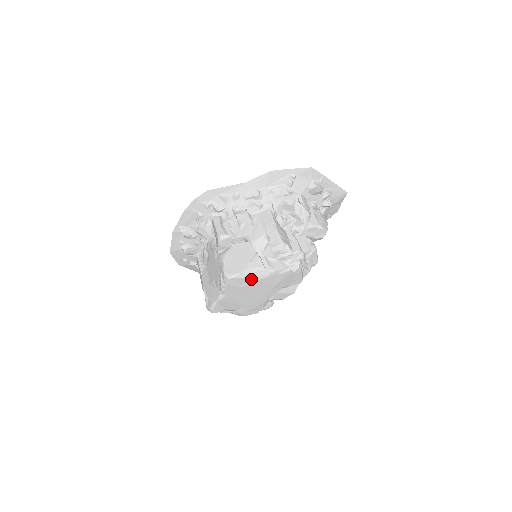
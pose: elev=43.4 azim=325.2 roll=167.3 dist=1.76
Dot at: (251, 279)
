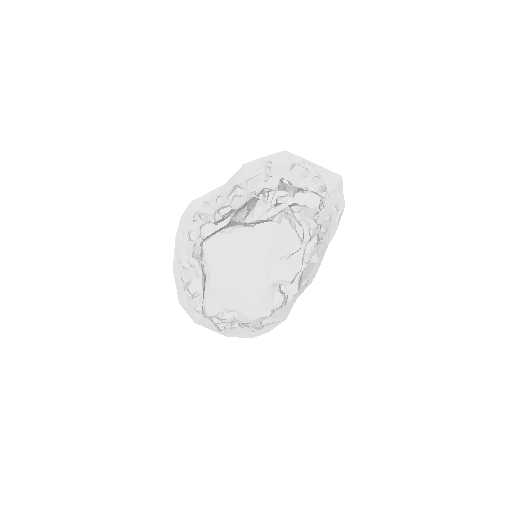
Dot at: (231, 241)
